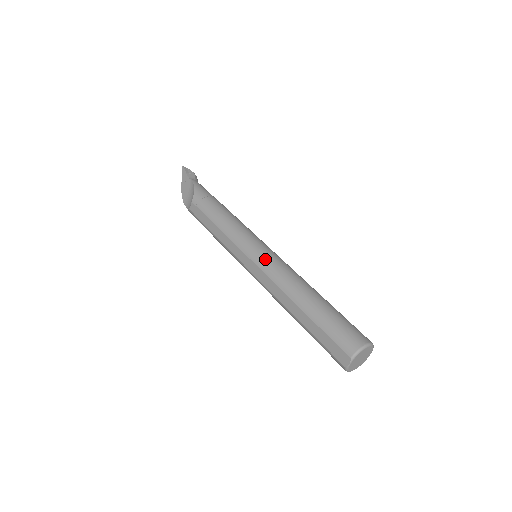
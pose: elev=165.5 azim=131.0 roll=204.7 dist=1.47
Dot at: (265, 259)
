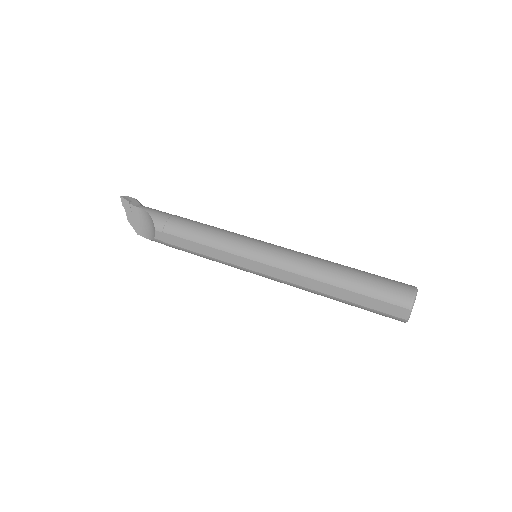
Dot at: (274, 255)
